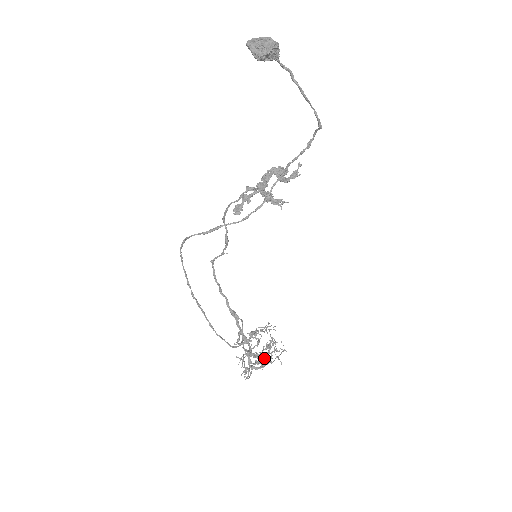
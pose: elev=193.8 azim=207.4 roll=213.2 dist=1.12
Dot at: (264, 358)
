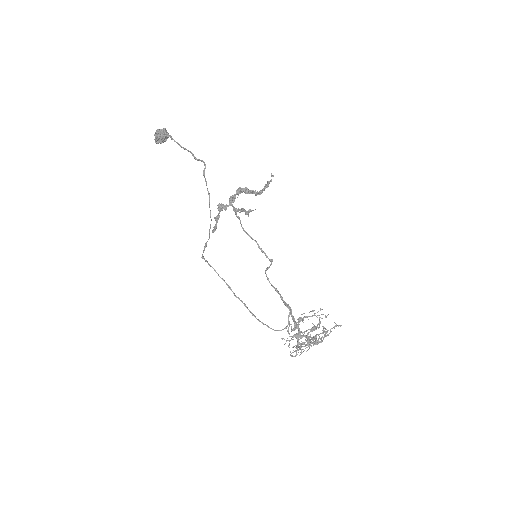
Dot at: (311, 339)
